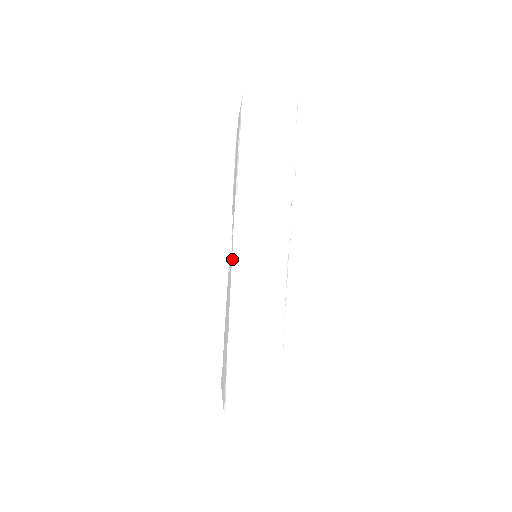
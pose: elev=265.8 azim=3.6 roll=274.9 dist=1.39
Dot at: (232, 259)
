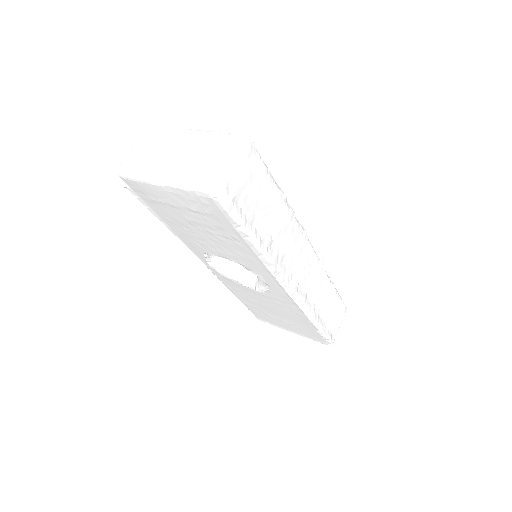
Dot at: (290, 296)
